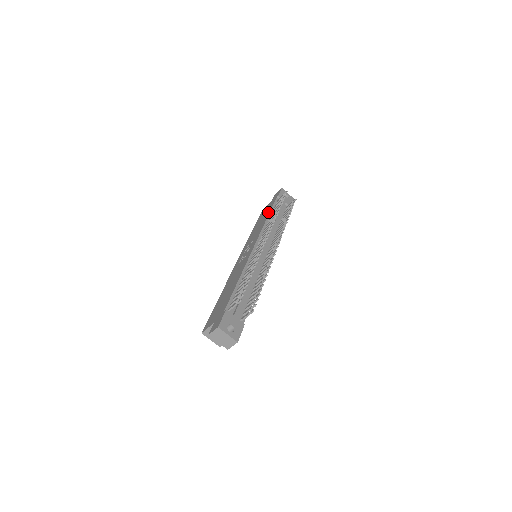
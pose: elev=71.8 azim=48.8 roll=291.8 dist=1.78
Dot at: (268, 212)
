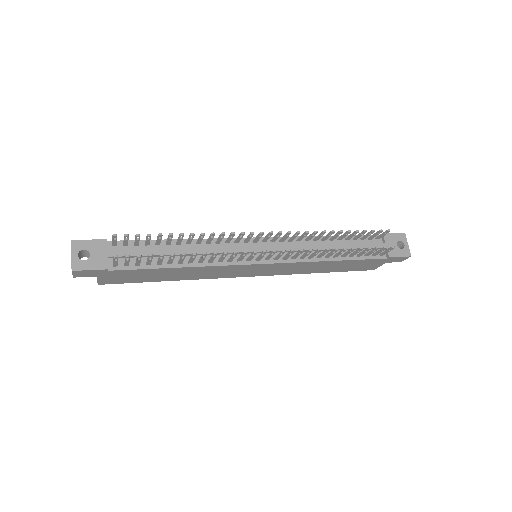
Dot at: occluded
